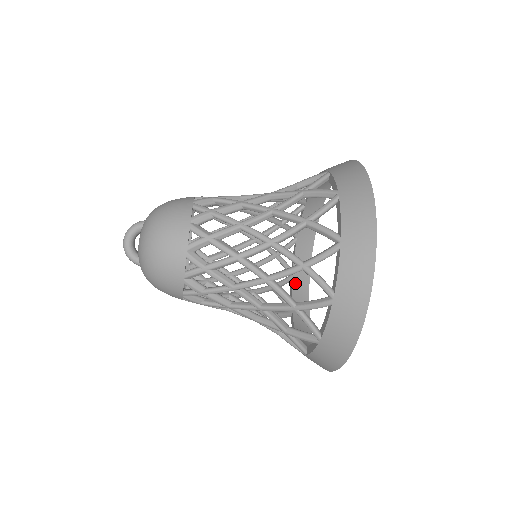
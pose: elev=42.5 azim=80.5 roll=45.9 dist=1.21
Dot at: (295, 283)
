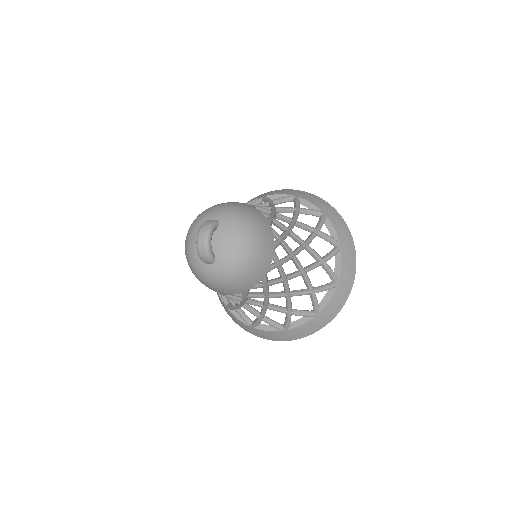
Dot at: occluded
